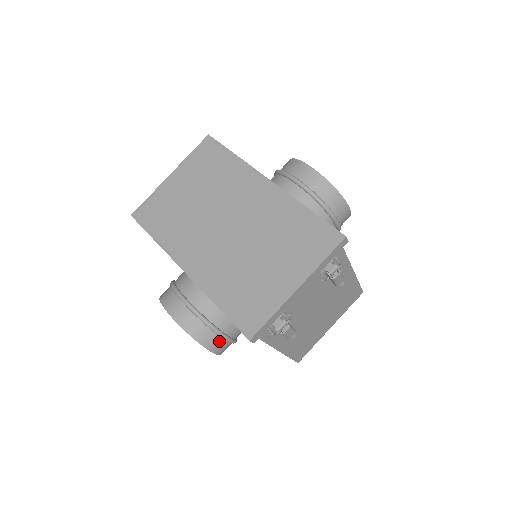
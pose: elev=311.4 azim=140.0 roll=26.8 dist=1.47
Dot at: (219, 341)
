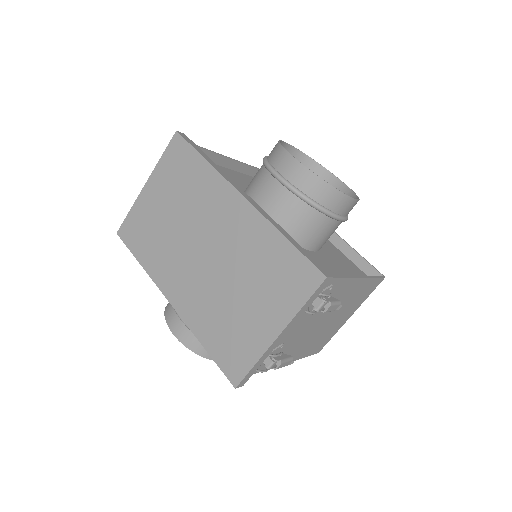
Dot at: occluded
